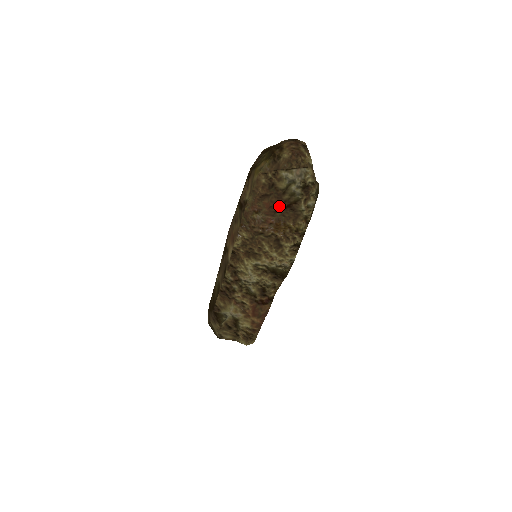
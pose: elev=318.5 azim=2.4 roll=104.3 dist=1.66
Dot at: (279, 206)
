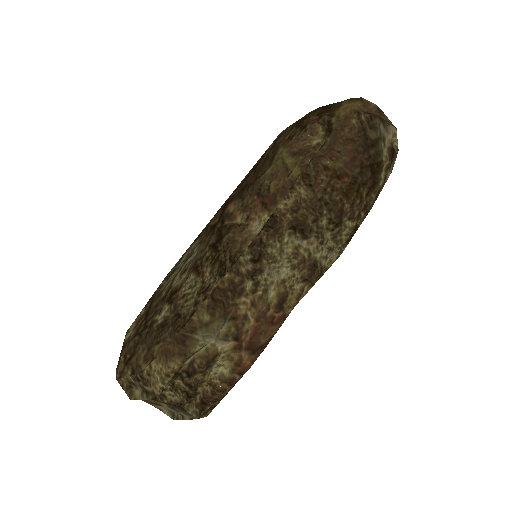
Dot at: (362, 160)
